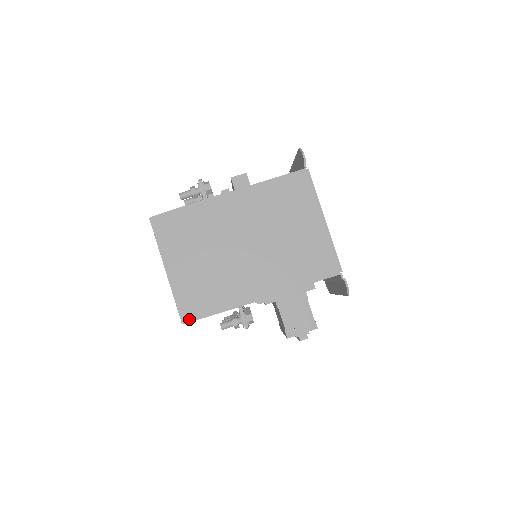
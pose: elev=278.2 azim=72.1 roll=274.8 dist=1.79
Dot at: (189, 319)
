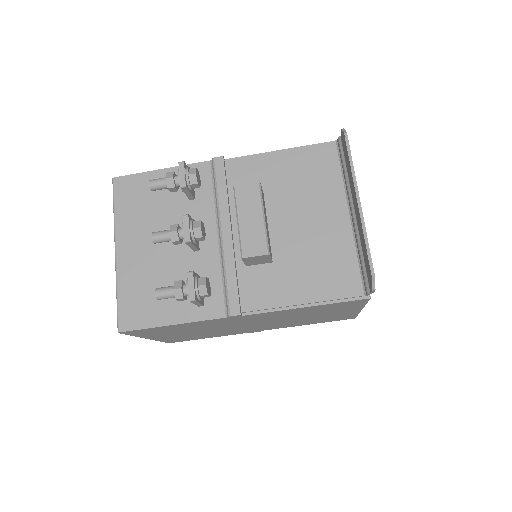
Dot at: occluded
